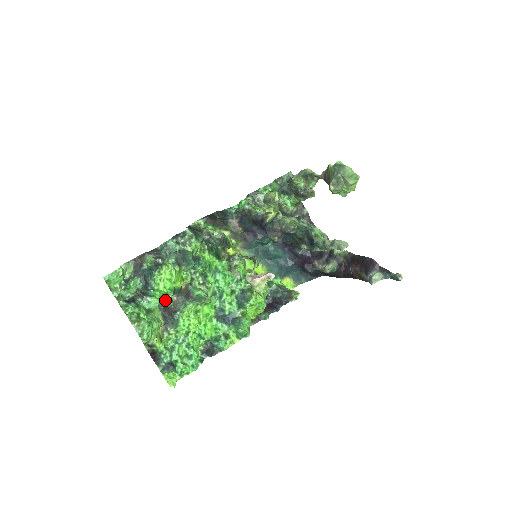
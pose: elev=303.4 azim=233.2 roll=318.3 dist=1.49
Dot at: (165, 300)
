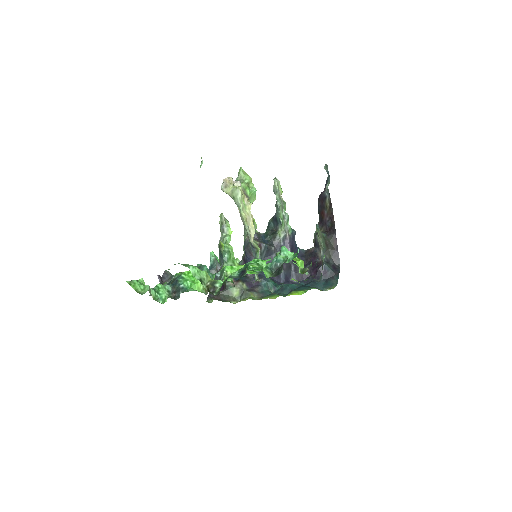
Dot at: (204, 291)
